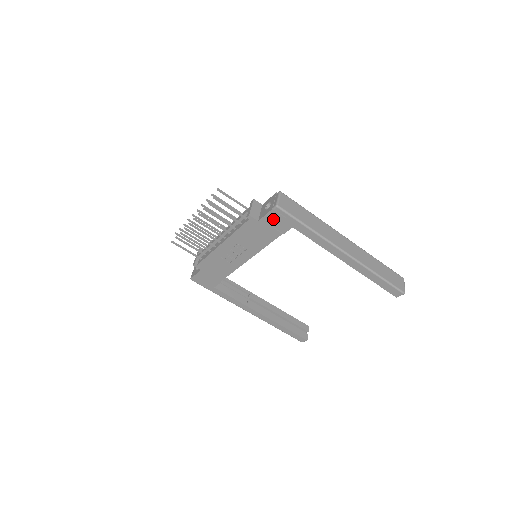
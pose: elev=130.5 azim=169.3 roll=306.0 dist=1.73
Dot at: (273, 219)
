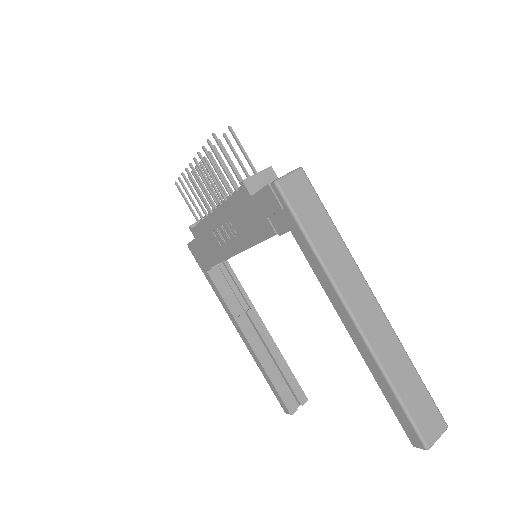
Dot at: (268, 202)
